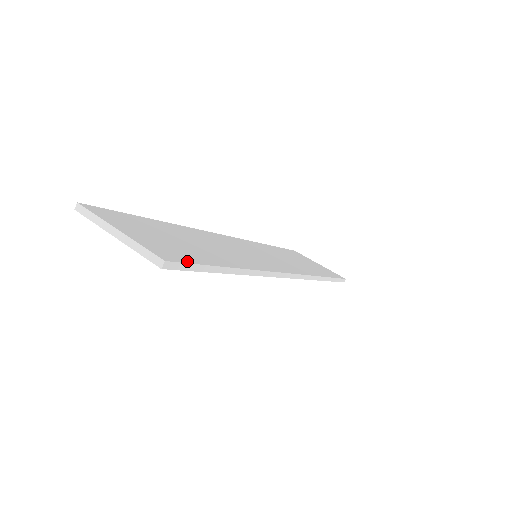
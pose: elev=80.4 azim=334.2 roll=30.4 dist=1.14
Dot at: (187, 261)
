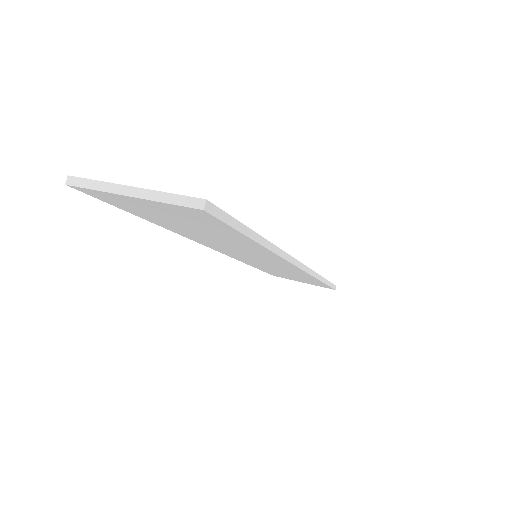
Dot at: (222, 212)
